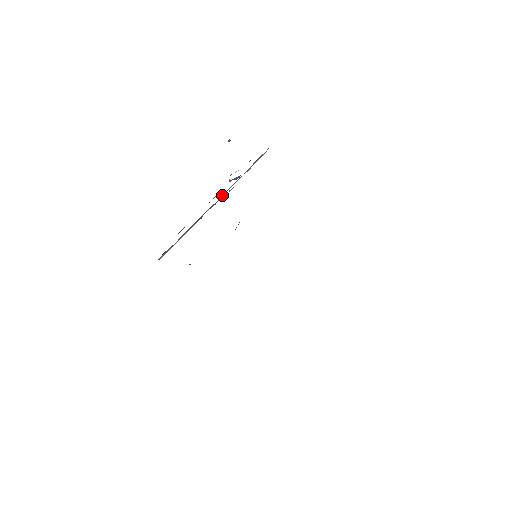
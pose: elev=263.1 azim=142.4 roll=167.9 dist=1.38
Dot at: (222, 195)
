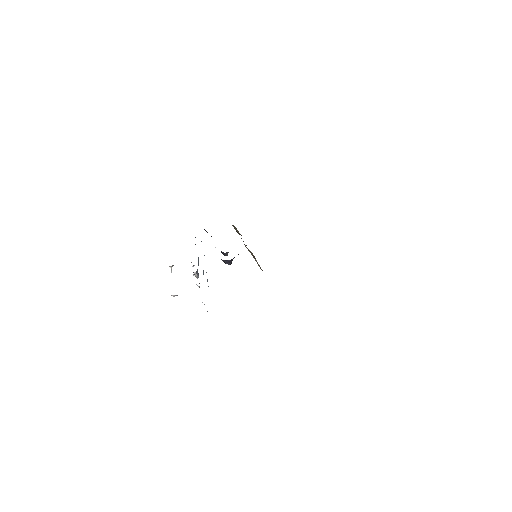
Dot at: occluded
